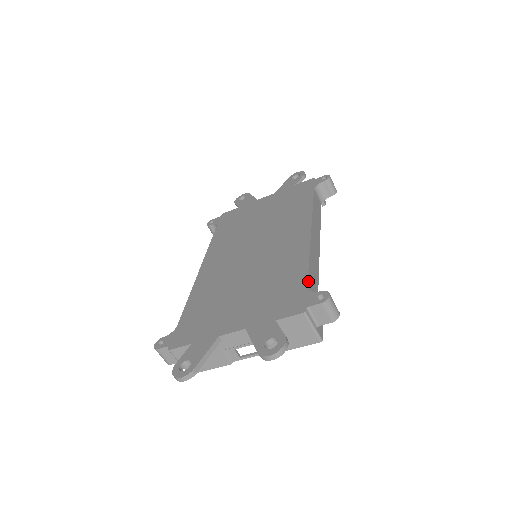
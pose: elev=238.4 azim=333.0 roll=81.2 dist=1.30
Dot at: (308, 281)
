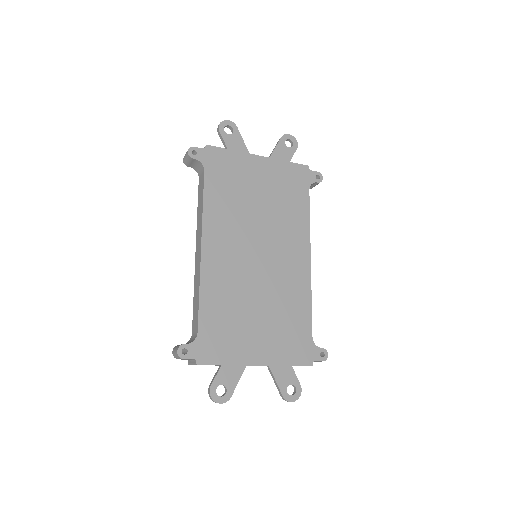
Dot at: occluded
